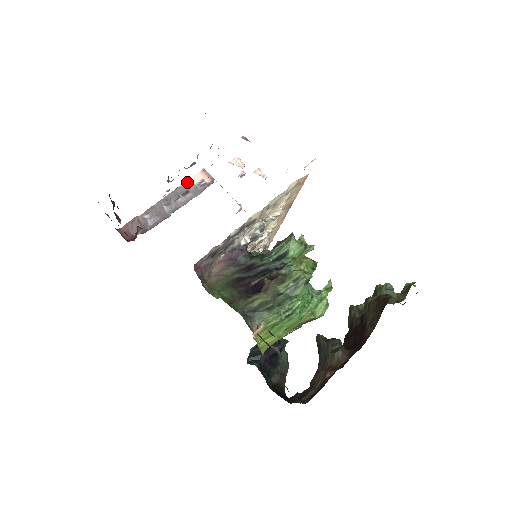
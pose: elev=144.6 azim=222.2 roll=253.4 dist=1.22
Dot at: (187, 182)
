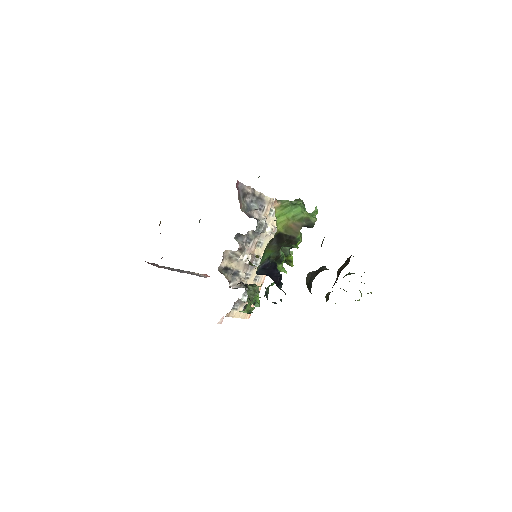
Dot at: (193, 272)
